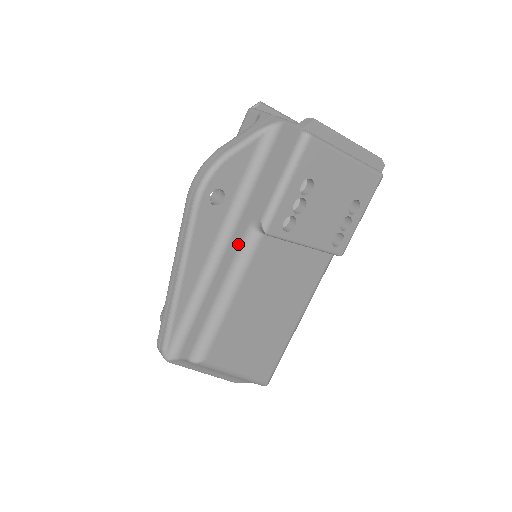
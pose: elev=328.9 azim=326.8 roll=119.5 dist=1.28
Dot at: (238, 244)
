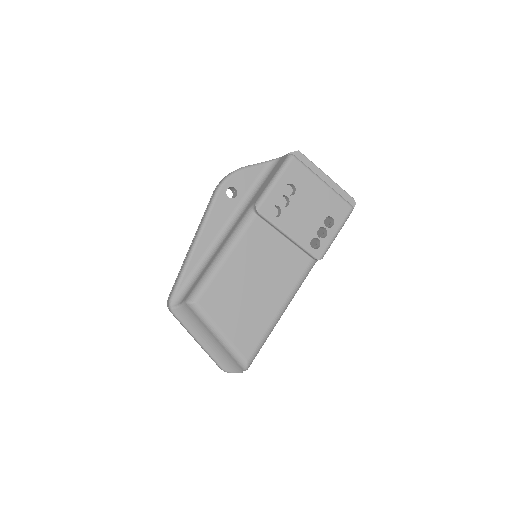
Dot at: (239, 222)
